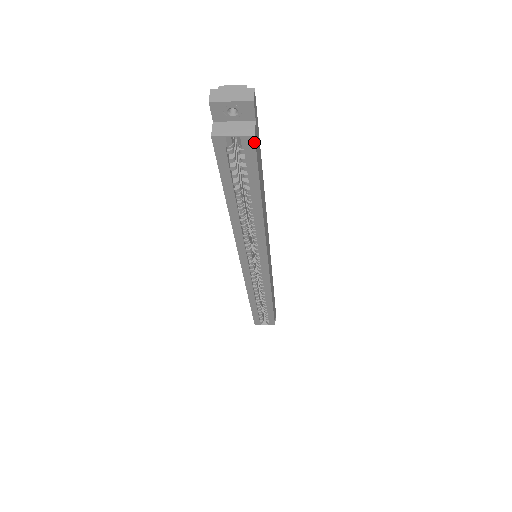
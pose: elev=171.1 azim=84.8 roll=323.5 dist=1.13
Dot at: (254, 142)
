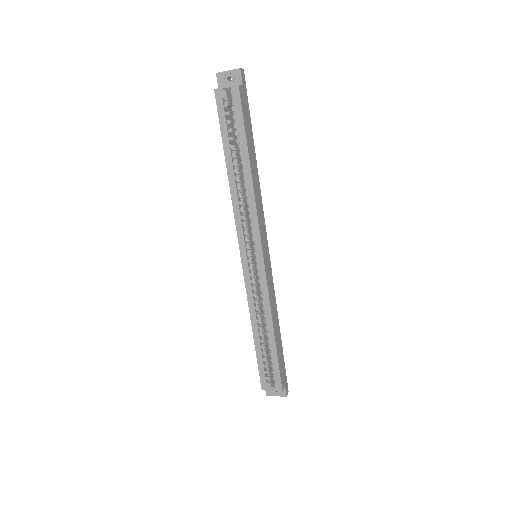
Dot at: (239, 91)
